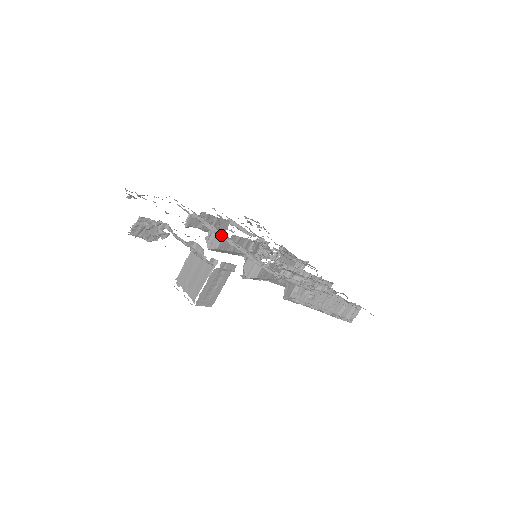
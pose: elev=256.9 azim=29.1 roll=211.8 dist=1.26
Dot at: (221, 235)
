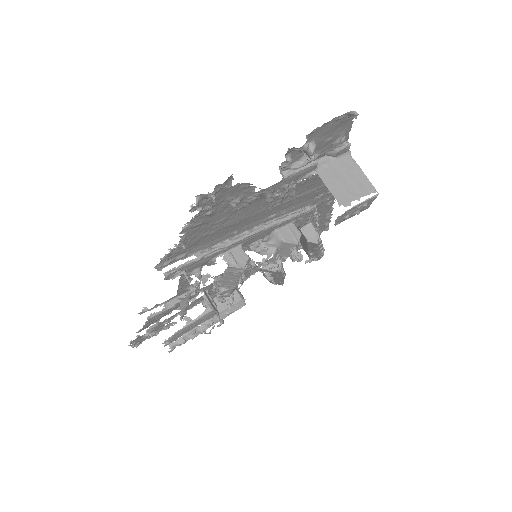
Dot at: (245, 234)
